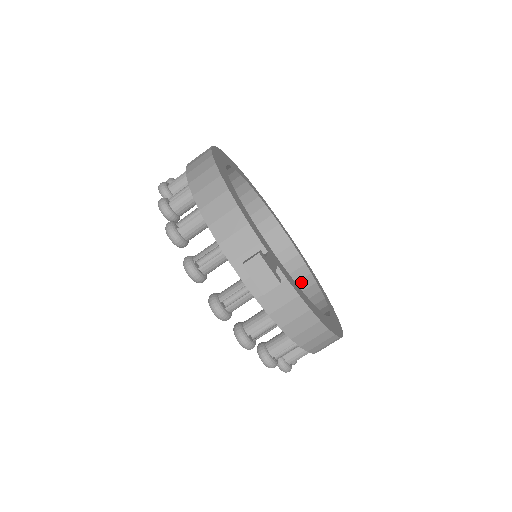
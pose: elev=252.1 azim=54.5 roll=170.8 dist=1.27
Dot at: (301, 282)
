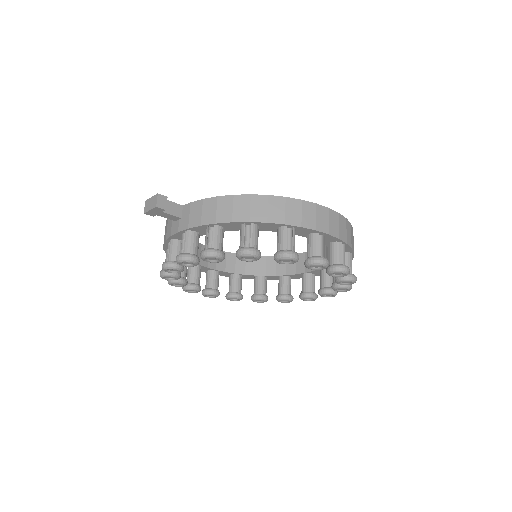
Dot at: occluded
